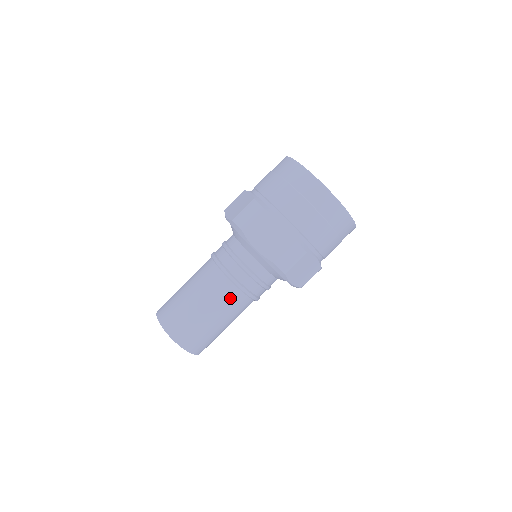
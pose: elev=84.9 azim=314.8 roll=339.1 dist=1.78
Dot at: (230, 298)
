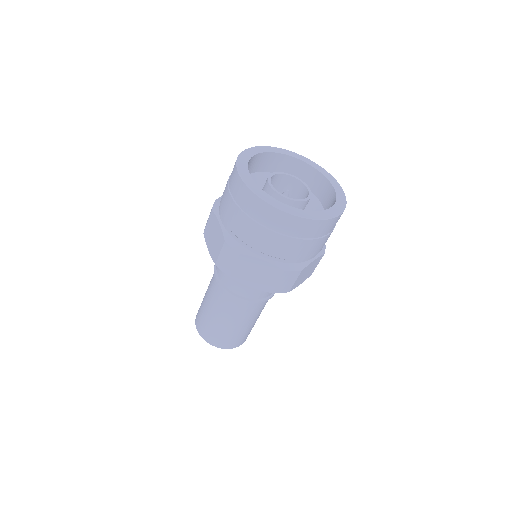
Dot at: (249, 310)
